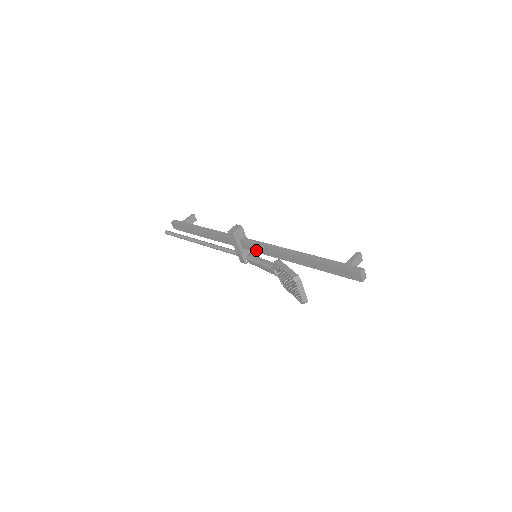
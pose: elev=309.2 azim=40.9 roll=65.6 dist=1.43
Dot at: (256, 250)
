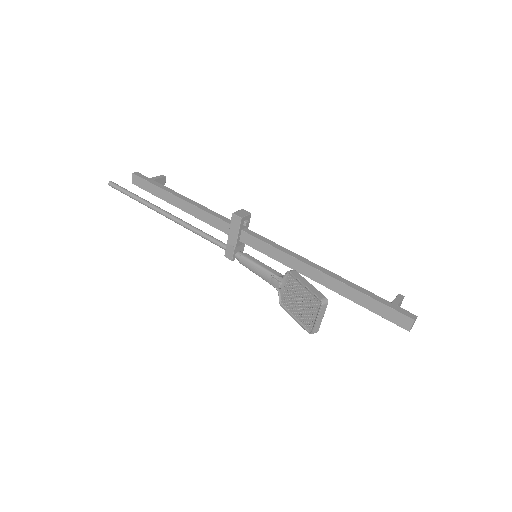
Dot at: (262, 249)
